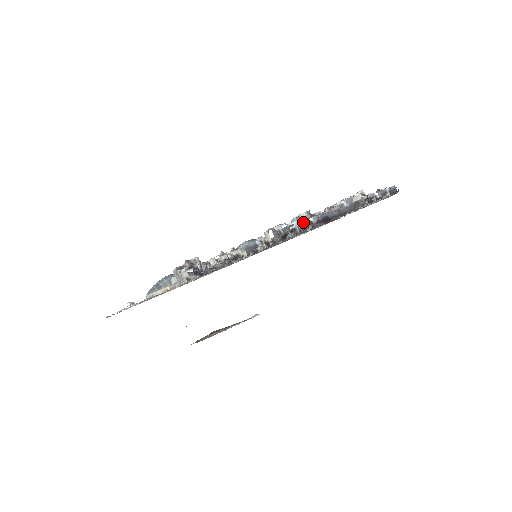
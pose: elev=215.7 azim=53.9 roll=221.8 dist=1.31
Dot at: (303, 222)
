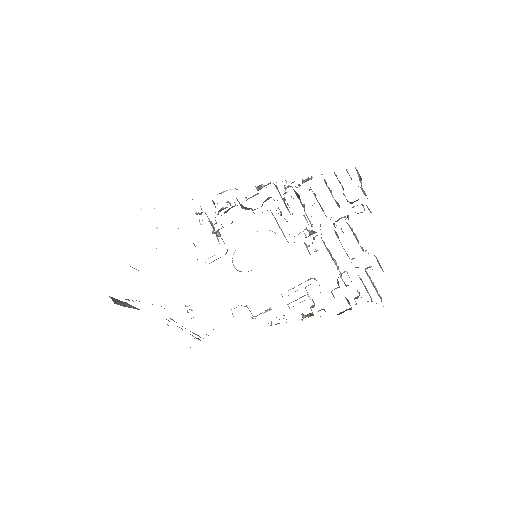
Dot at: occluded
